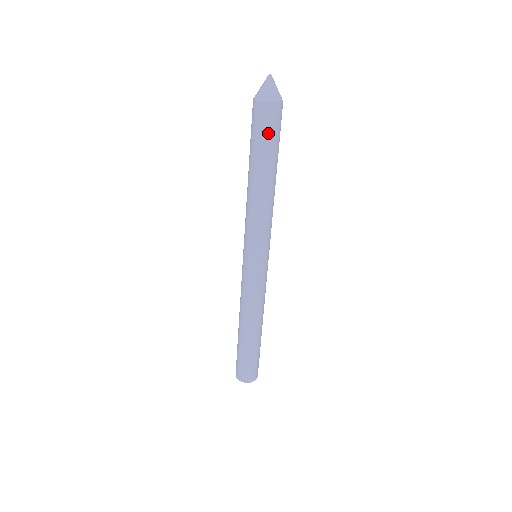
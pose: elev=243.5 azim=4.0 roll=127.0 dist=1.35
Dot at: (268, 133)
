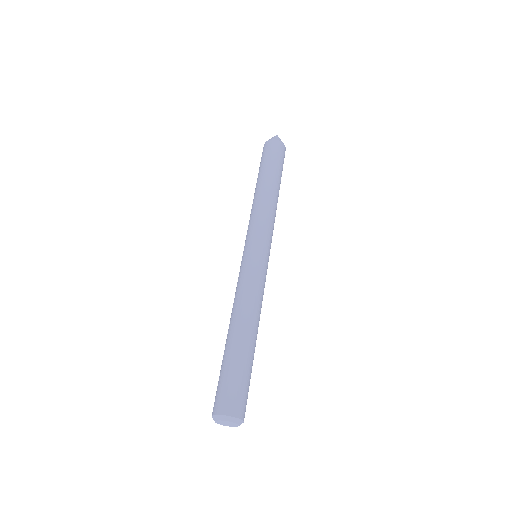
Dot at: (279, 158)
